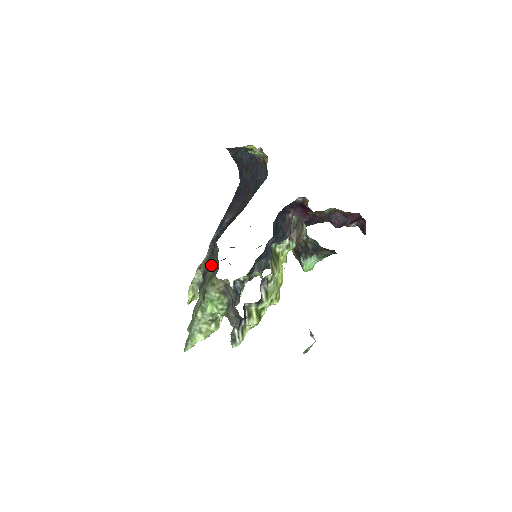
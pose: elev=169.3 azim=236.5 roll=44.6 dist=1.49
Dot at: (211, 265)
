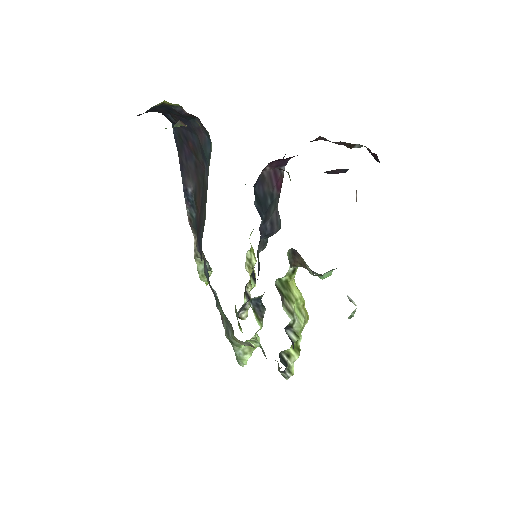
Dot at: (217, 298)
